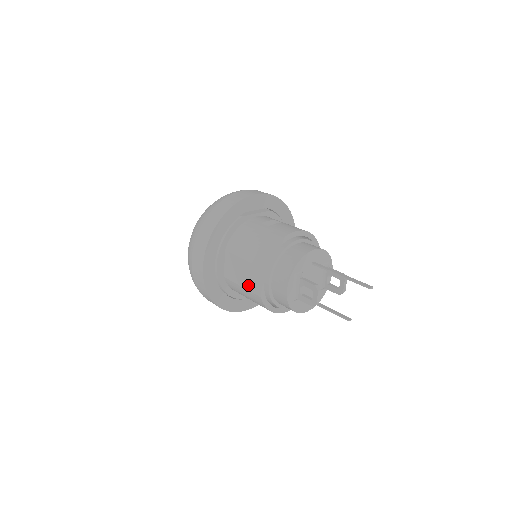
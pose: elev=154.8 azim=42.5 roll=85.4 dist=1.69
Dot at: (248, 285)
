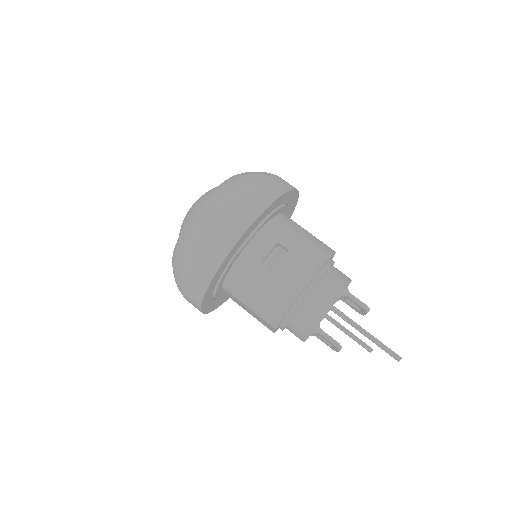
Dot at: (257, 319)
